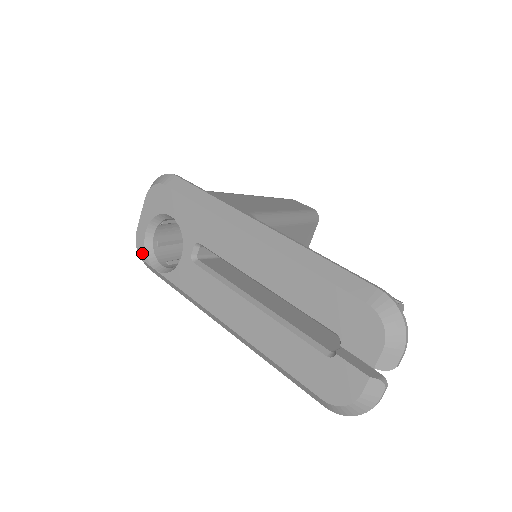
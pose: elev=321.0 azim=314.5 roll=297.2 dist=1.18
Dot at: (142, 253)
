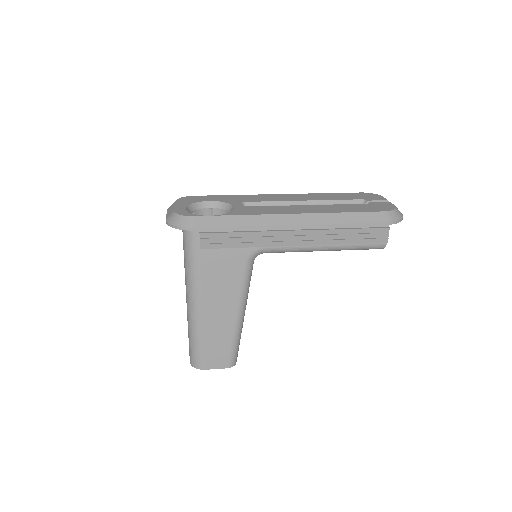
Dot at: (188, 214)
